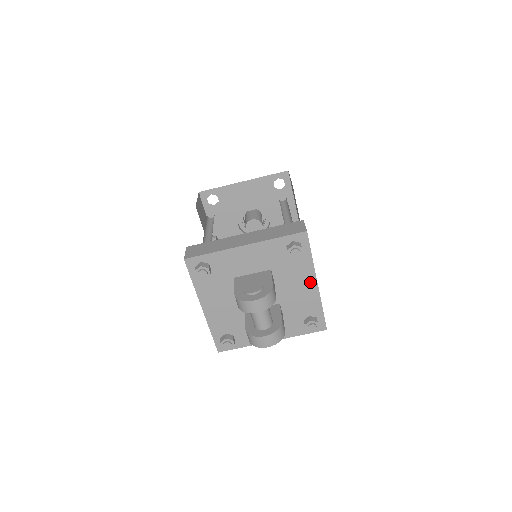
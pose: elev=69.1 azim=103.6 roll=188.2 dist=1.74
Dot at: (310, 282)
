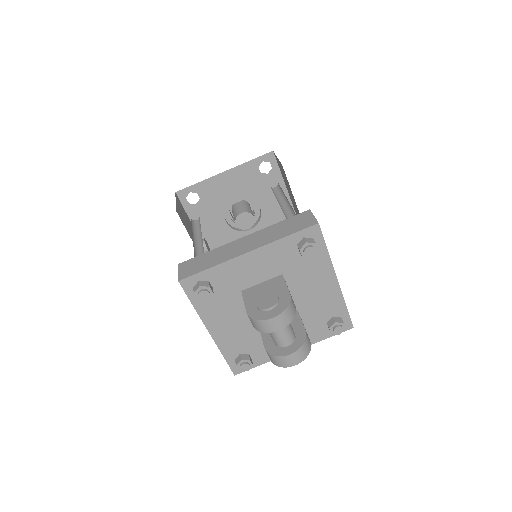
Dot at: (329, 280)
